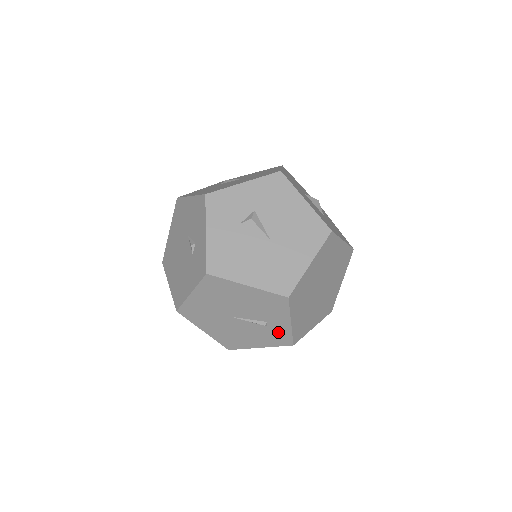
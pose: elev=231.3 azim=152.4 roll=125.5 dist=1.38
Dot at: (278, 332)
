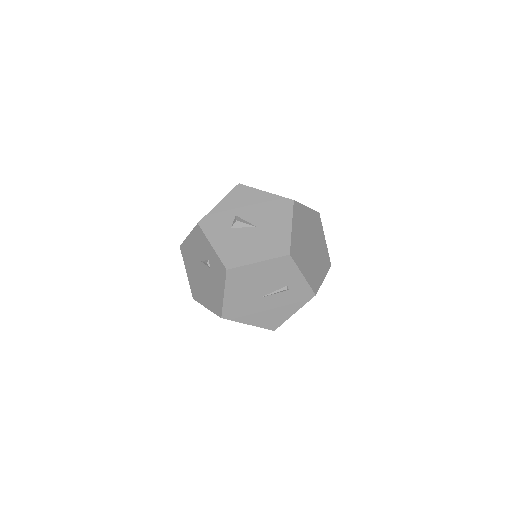
Dot at: (299, 290)
